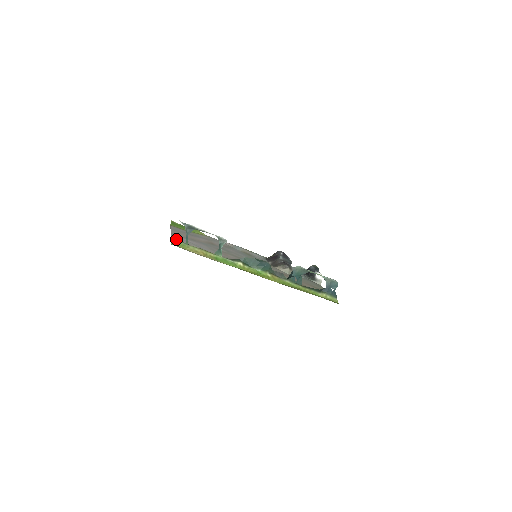
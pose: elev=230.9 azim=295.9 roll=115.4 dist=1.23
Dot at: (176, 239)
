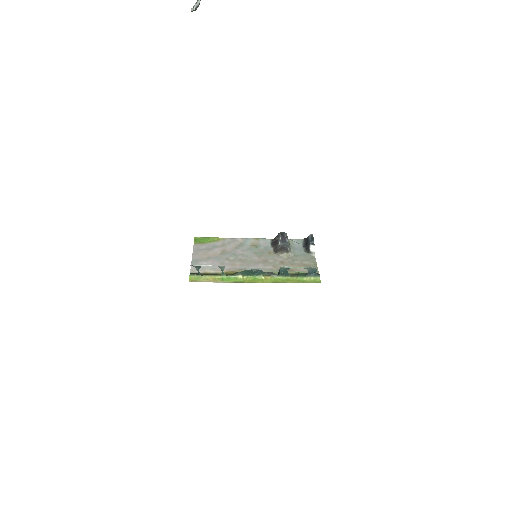
Dot at: (192, 274)
